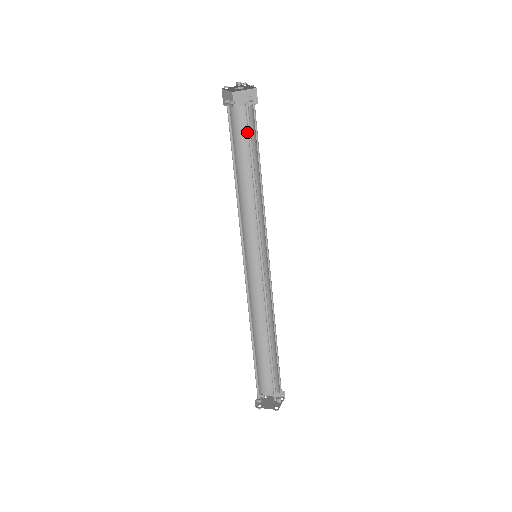
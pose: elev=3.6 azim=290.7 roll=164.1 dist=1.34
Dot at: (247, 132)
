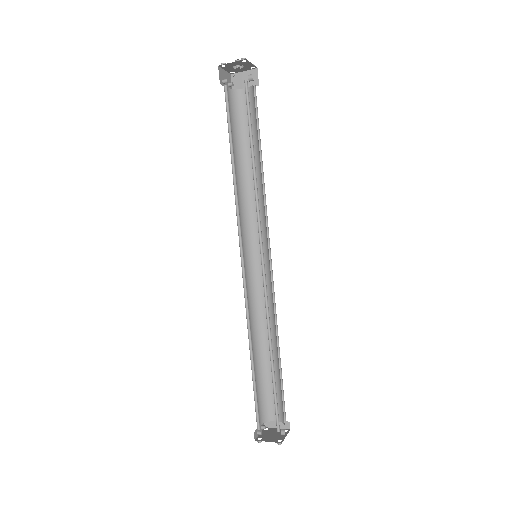
Dot at: (247, 117)
